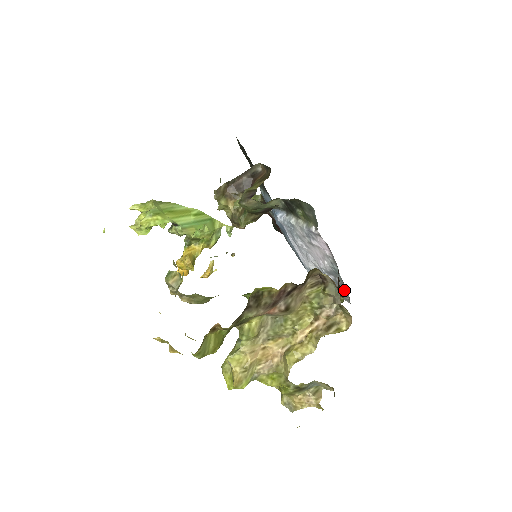
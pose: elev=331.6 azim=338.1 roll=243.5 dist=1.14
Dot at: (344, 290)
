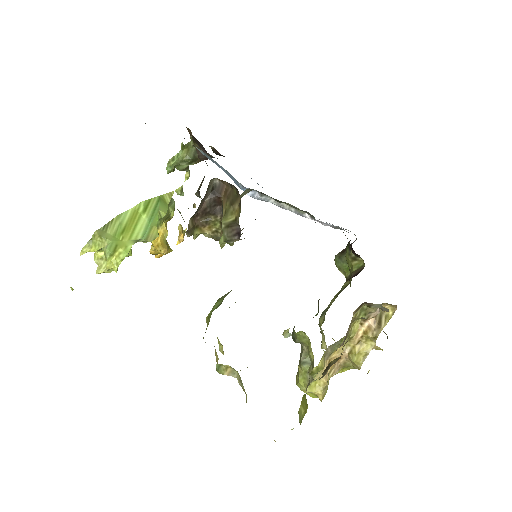
Dot at: occluded
